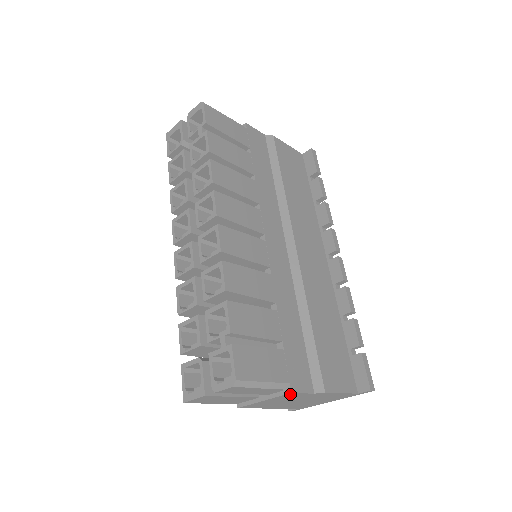
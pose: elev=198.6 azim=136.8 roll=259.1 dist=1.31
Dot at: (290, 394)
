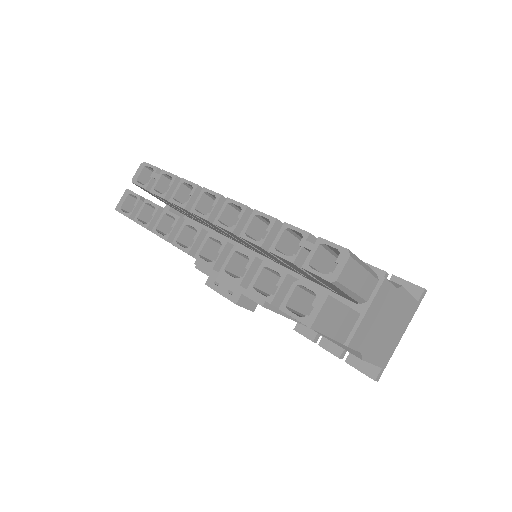
Dot at: (384, 285)
